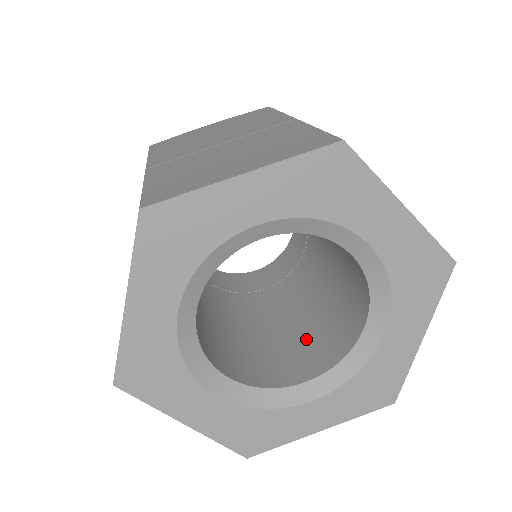
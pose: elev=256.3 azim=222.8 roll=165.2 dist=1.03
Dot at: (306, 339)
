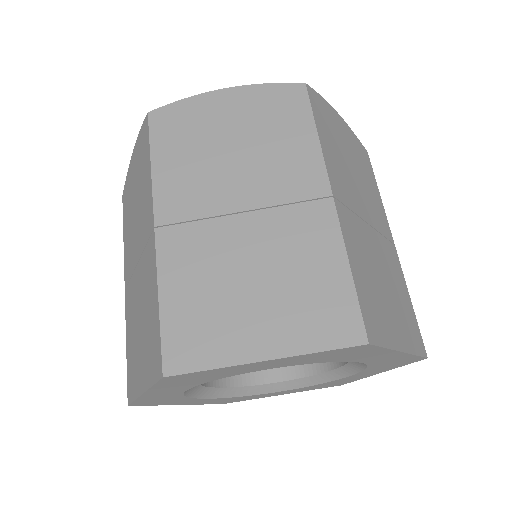
Dot at: occluded
